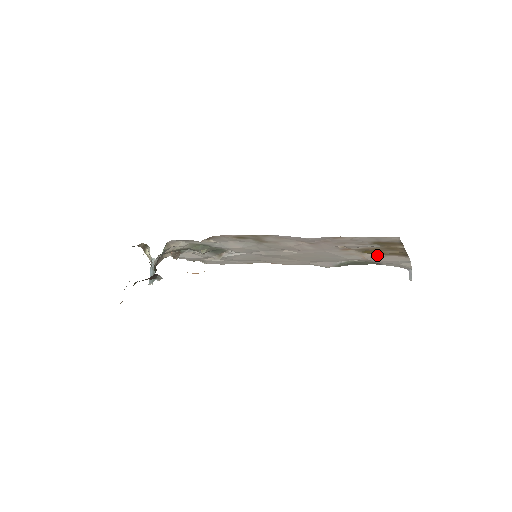
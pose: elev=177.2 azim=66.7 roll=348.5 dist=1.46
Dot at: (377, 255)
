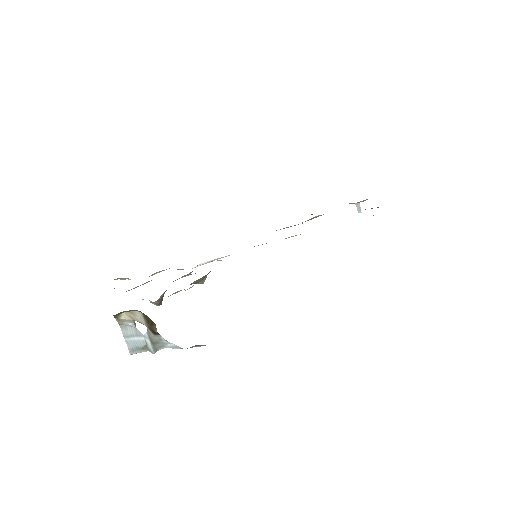
Dot at: occluded
